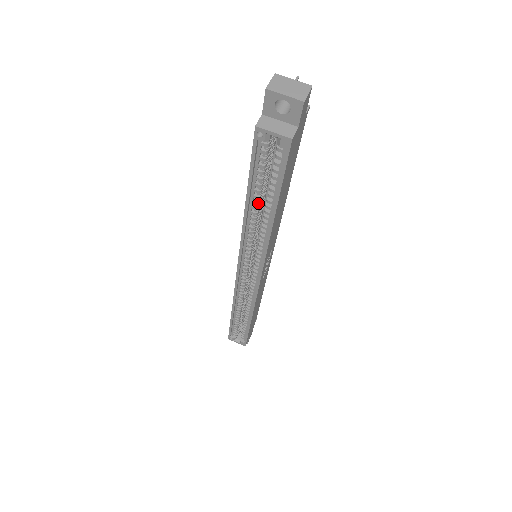
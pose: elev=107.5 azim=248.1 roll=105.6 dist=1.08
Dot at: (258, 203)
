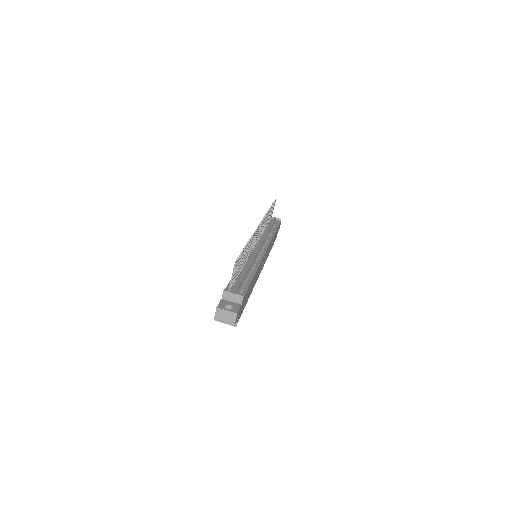
Dot at: occluded
